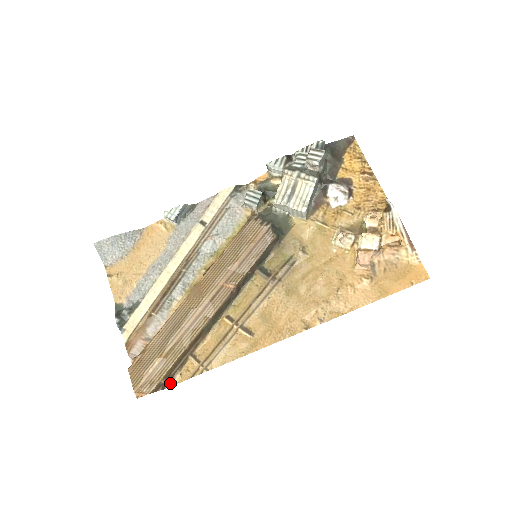
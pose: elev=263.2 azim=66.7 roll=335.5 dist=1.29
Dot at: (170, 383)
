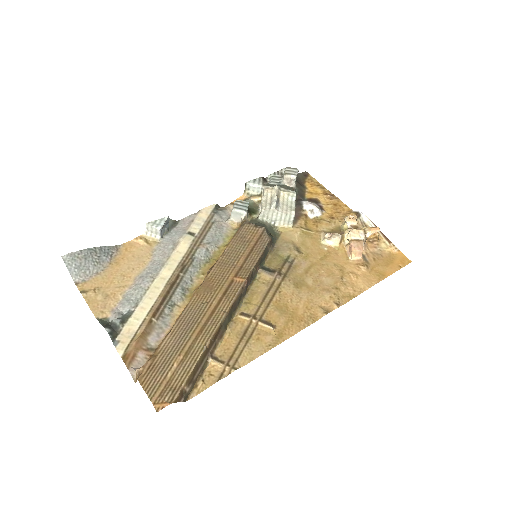
Dot at: (192, 393)
